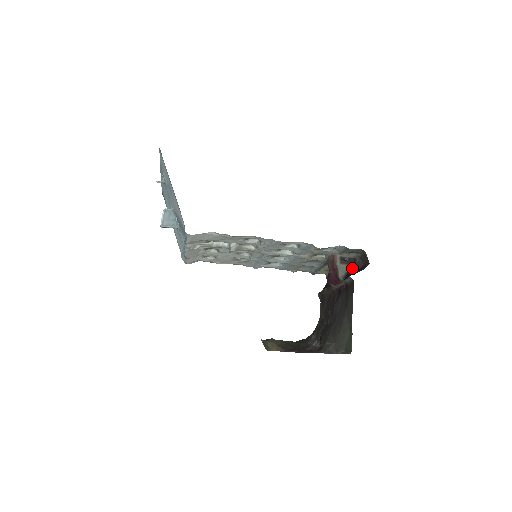
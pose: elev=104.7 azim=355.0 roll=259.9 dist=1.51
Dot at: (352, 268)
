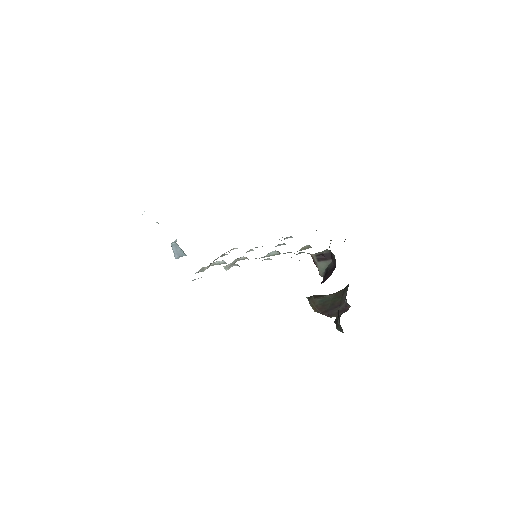
Dot at: (330, 263)
